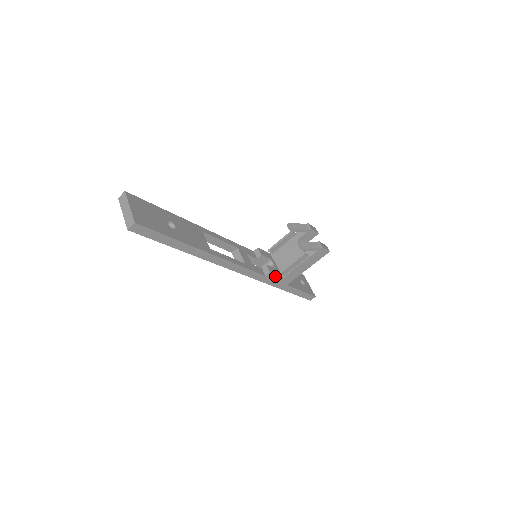
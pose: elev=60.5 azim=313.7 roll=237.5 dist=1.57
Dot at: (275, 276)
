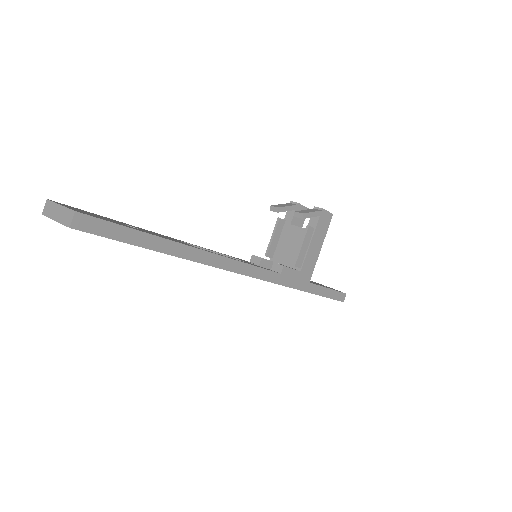
Dot at: (291, 271)
